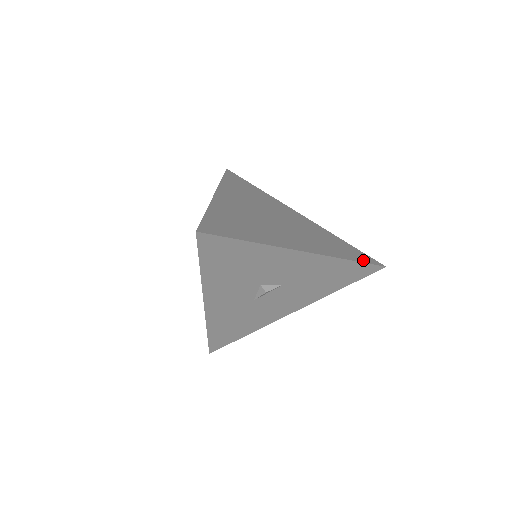
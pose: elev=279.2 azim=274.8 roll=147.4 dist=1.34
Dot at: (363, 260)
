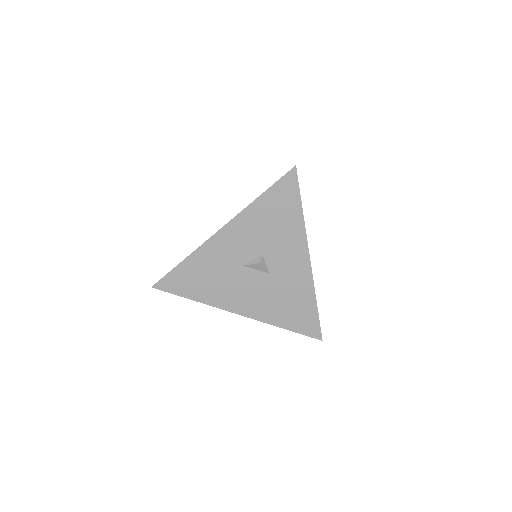
Dot at: (318, 317)
